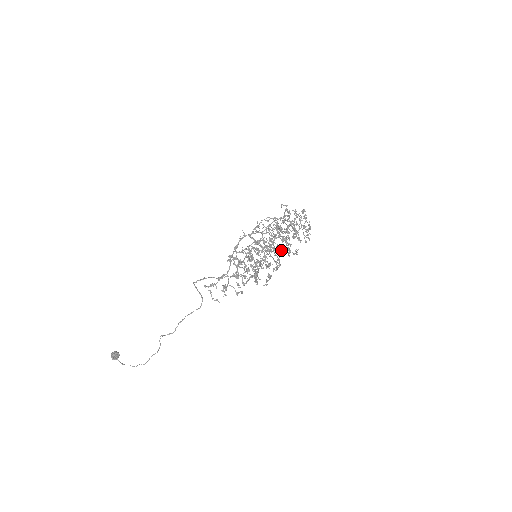
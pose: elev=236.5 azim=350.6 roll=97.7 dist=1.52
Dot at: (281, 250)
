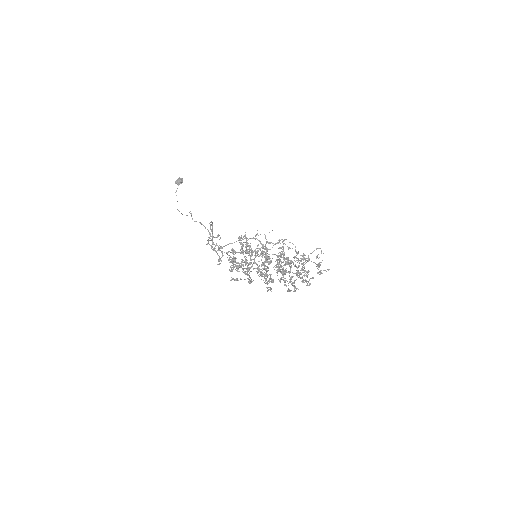
Dot at: (264, 276)
